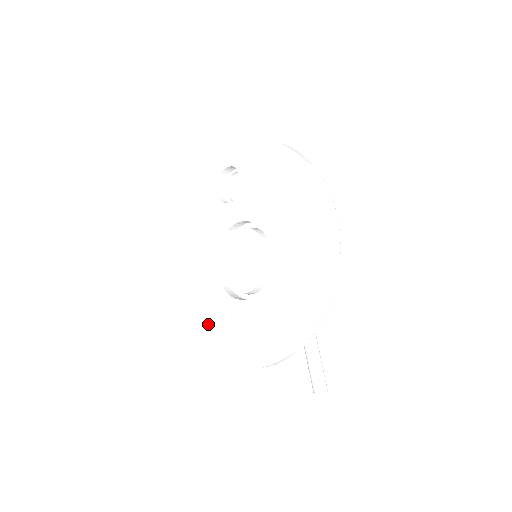
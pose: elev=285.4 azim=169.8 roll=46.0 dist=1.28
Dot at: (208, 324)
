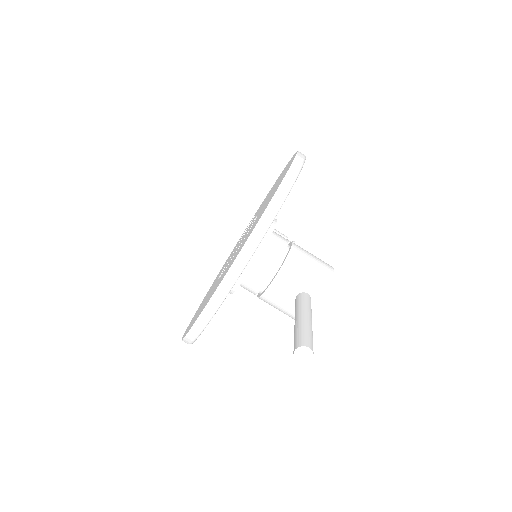
Dot at: occluded
